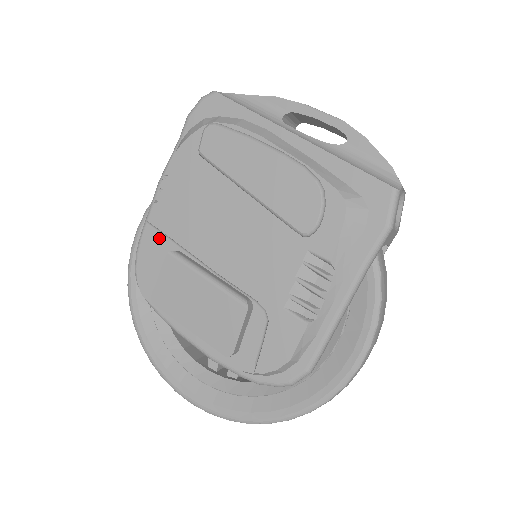
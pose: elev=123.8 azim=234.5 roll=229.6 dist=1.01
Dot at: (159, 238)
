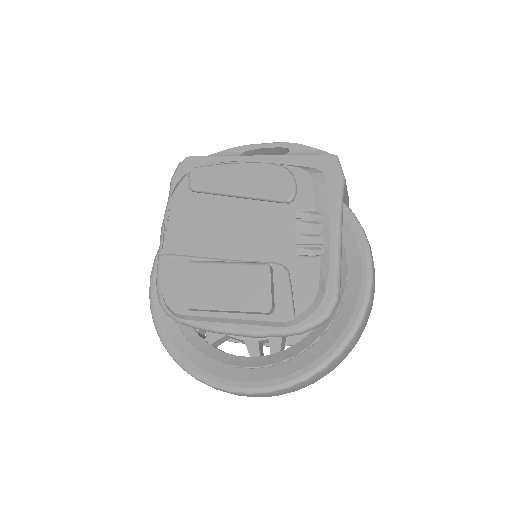
Dot at: (175, 262)
